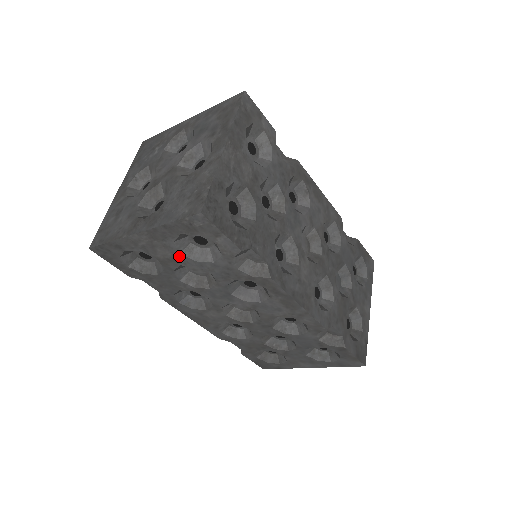
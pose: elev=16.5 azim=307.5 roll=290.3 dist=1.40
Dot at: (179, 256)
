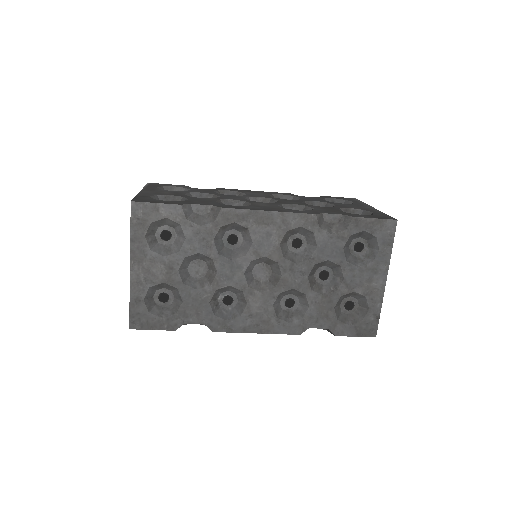
Dot at: (167, 261)
